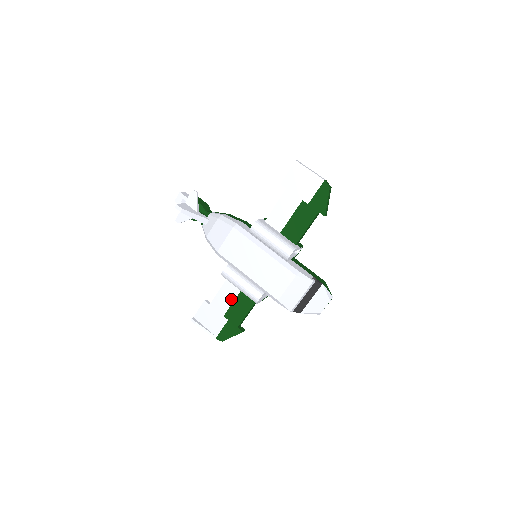
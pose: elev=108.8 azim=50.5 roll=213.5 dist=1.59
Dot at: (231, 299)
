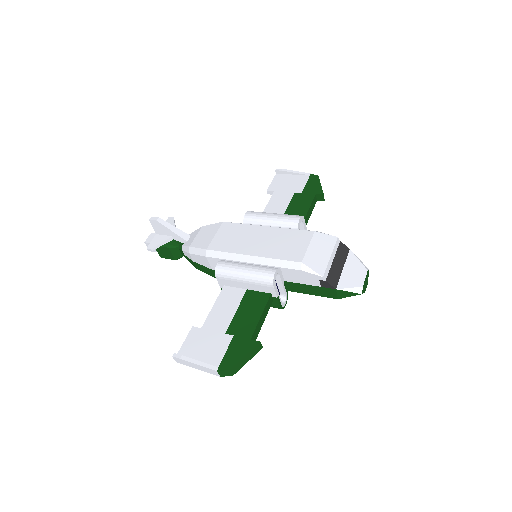
Dot at: (233, 308)
